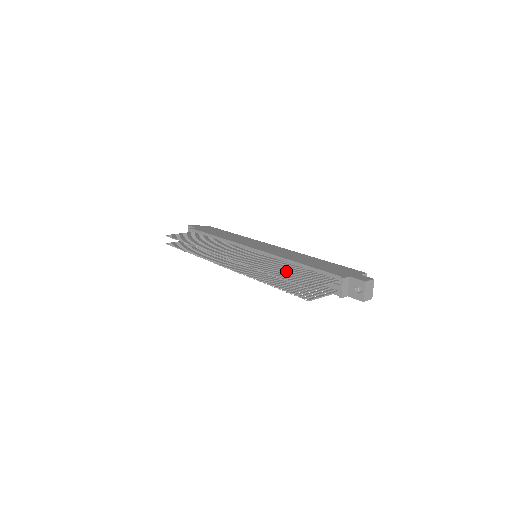
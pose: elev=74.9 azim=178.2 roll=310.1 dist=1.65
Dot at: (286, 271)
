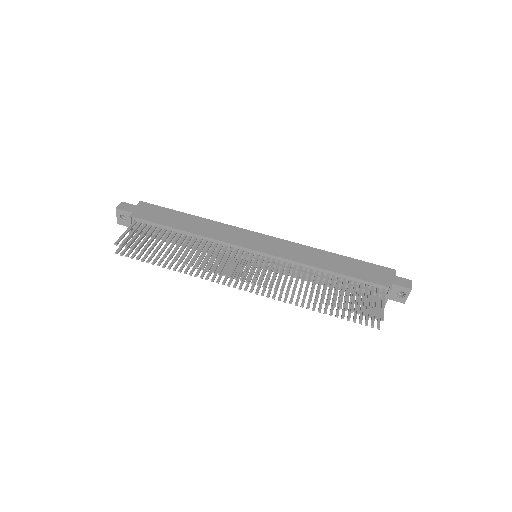
Dot at: (331, 291)
